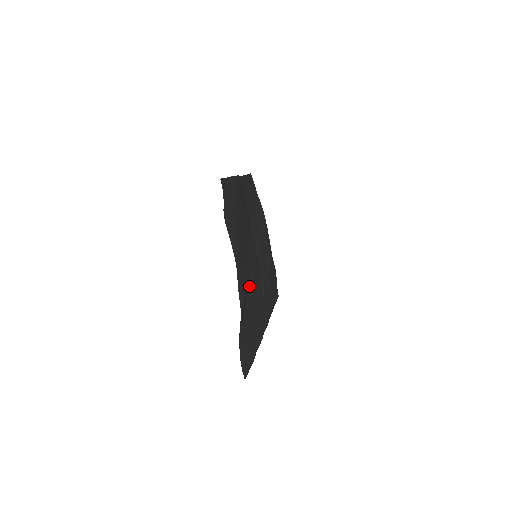
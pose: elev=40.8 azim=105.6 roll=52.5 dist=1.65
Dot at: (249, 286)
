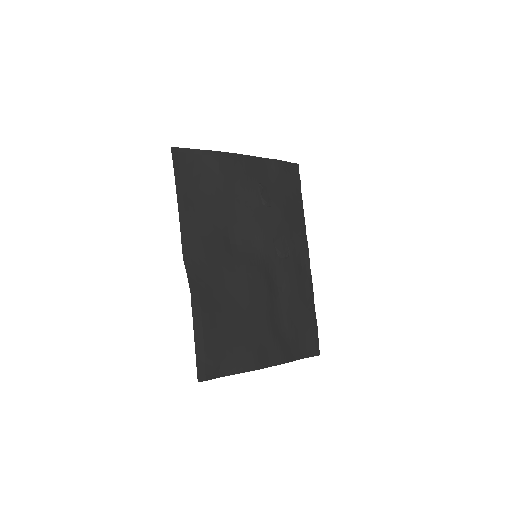
Dot at: (274, 313)
